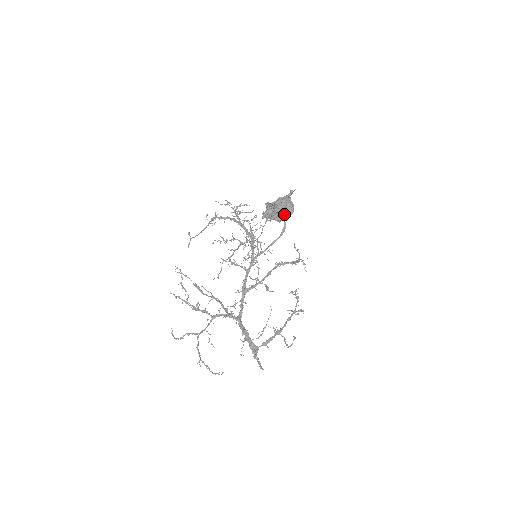
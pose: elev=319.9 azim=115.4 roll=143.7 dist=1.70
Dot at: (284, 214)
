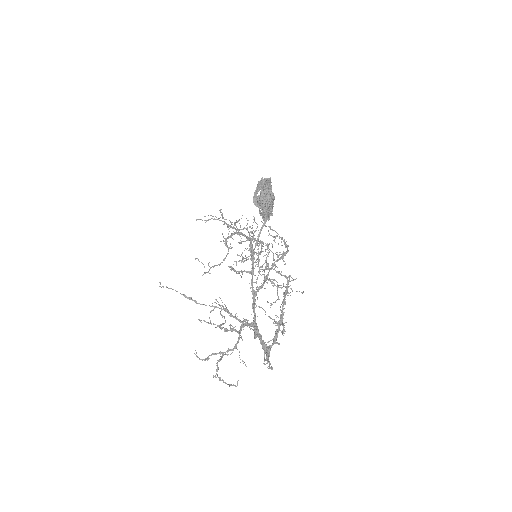
Dot at: (267, 204)
